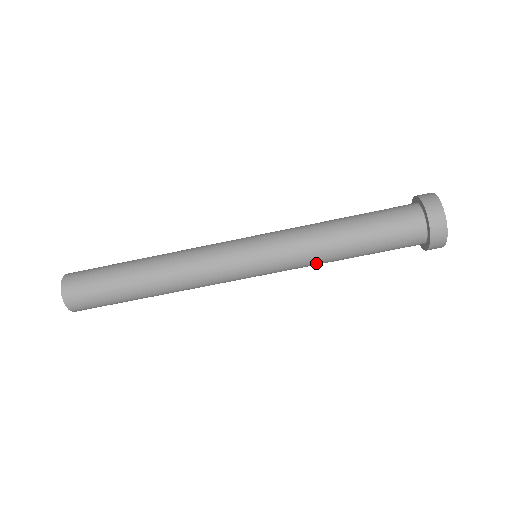
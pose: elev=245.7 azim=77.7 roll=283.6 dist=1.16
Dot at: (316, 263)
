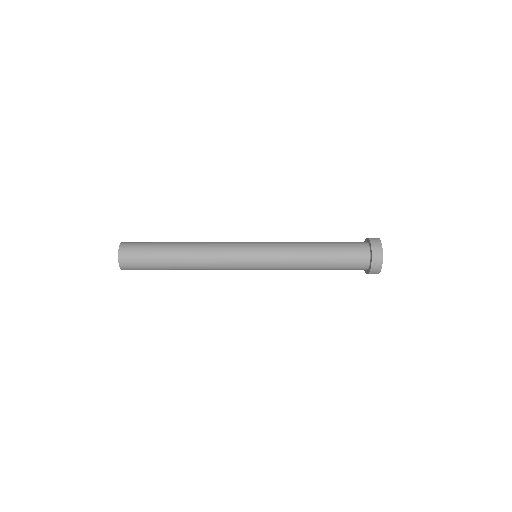
Dot at: occluded
